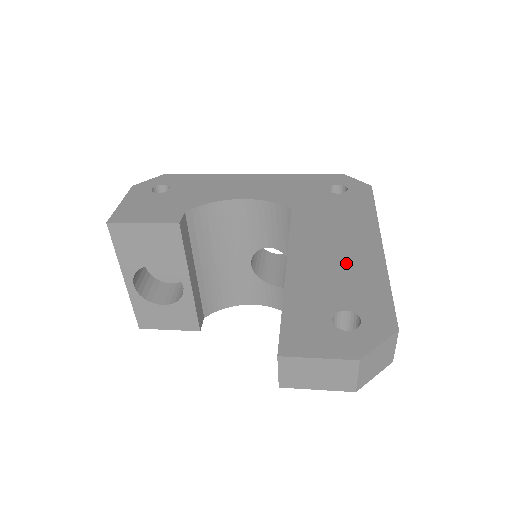
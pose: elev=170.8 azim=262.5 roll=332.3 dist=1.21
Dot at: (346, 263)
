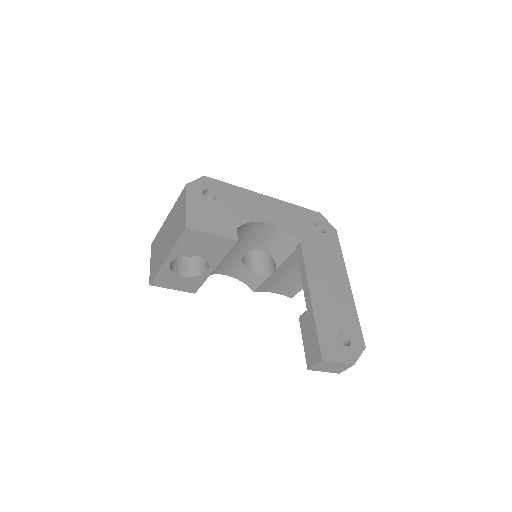
Dot at: (337, 297)
